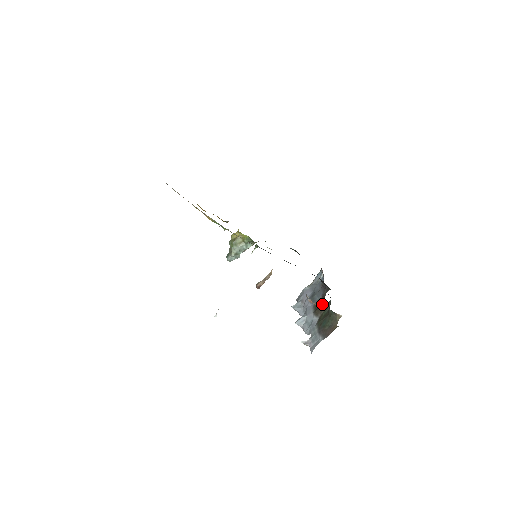
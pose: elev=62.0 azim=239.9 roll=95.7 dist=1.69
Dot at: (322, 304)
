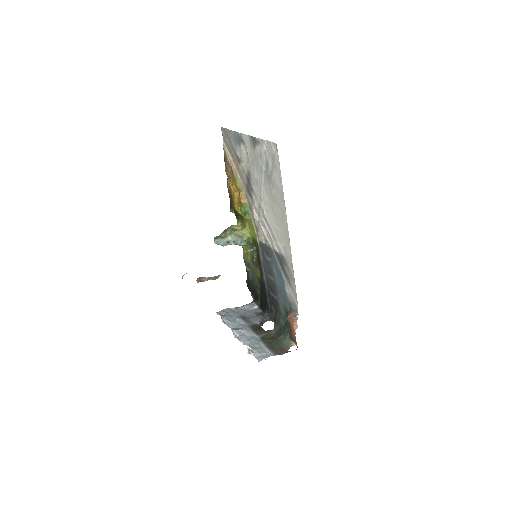
Dot at: (262, 328)
